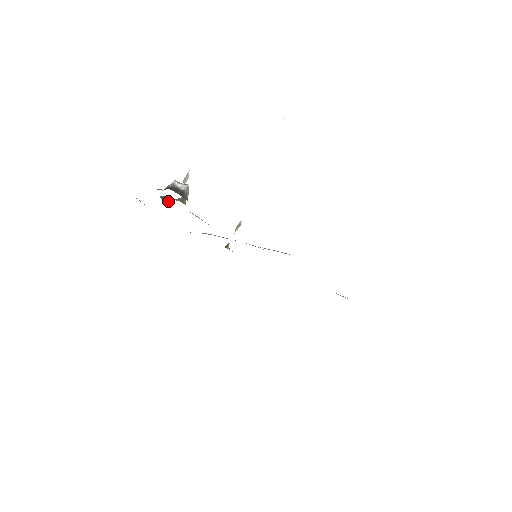
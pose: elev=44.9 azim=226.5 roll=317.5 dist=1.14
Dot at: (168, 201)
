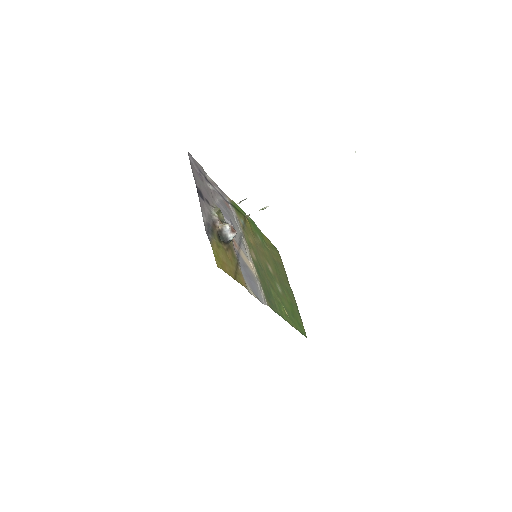
Dot at: (221, 212)
